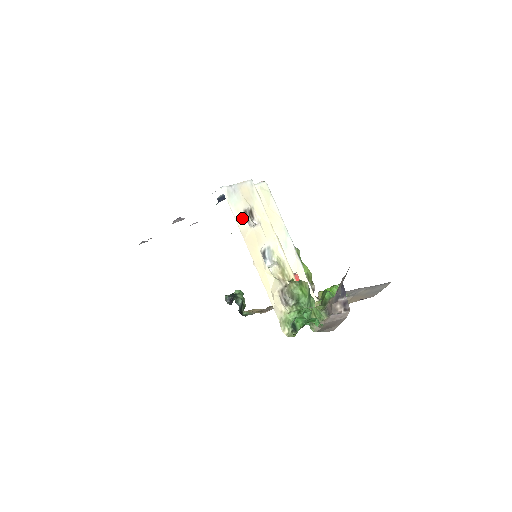
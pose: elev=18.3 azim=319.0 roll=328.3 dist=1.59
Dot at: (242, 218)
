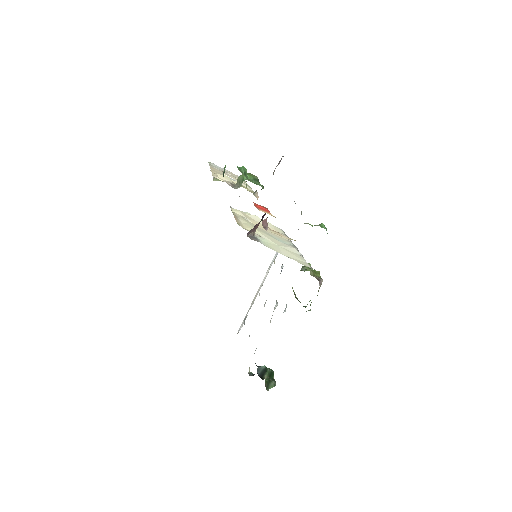
Dot at: (217, 169)
